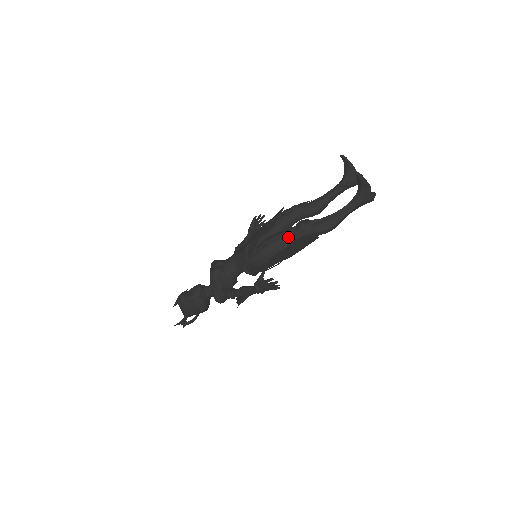
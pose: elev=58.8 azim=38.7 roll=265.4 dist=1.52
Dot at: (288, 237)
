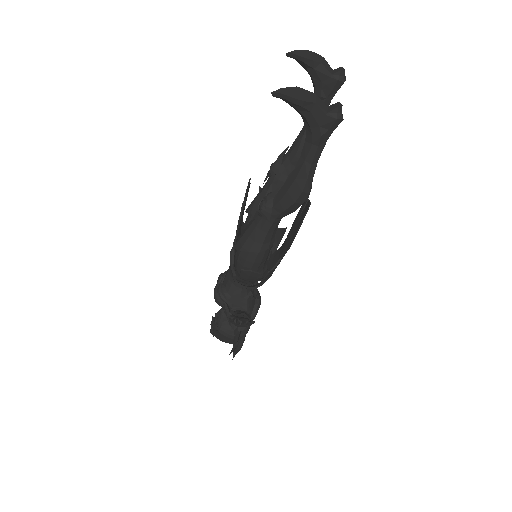
Dot at: (256, 230)
